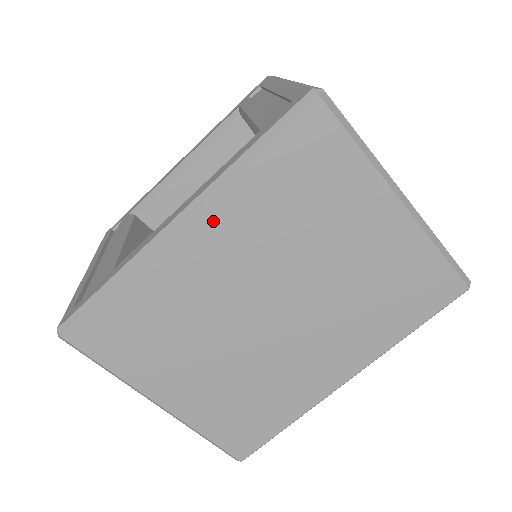
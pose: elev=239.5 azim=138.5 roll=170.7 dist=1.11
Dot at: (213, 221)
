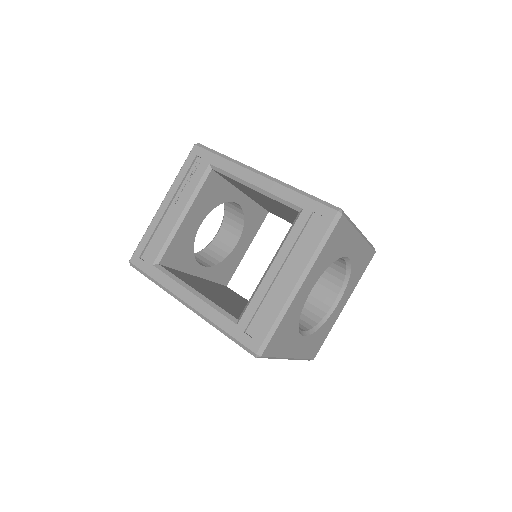
Dot at: occluded
